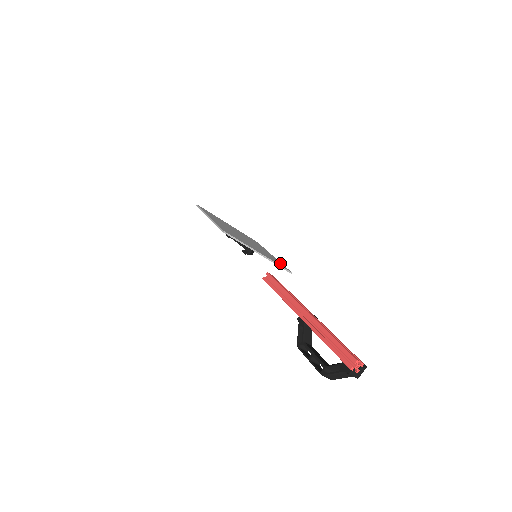
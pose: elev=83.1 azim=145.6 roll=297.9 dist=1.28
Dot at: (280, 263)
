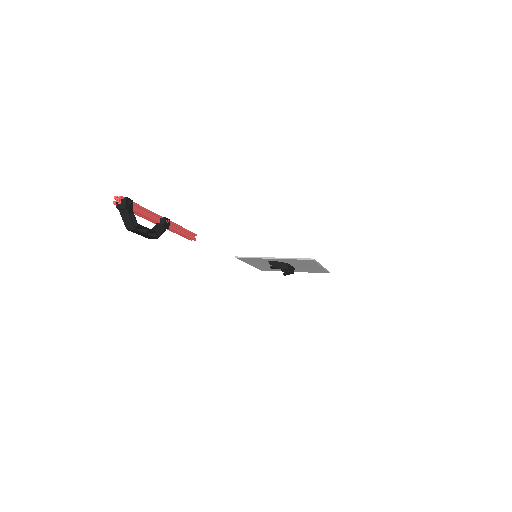
Dot at: occluded
